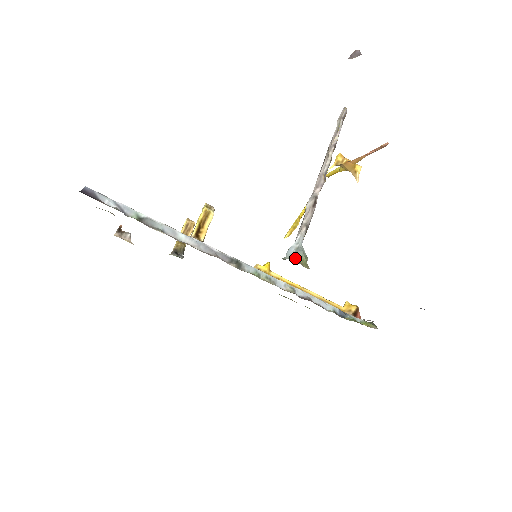
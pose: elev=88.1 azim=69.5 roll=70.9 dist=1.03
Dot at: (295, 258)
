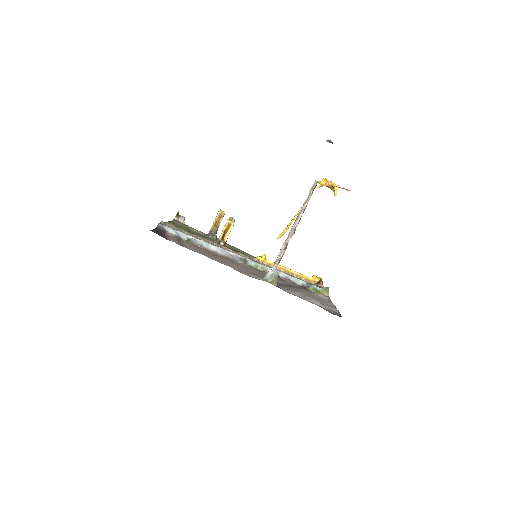
Dot at: (269, 280)
